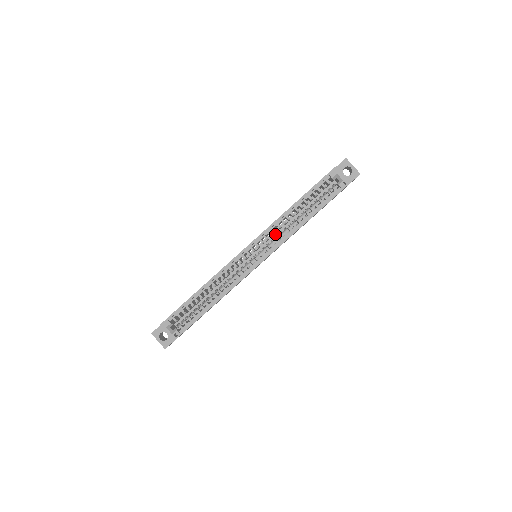
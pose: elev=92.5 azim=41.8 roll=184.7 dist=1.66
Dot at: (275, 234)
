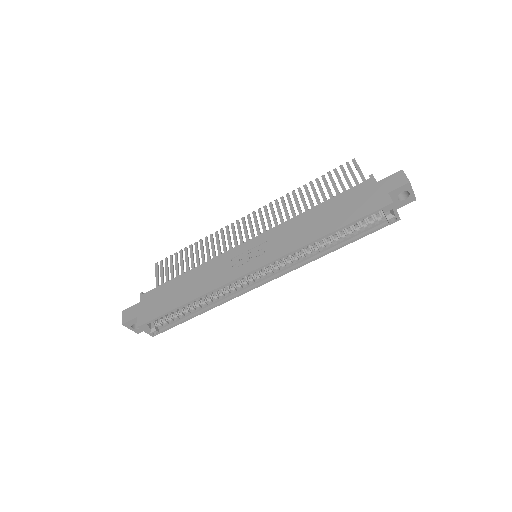
Dot at: occluded
